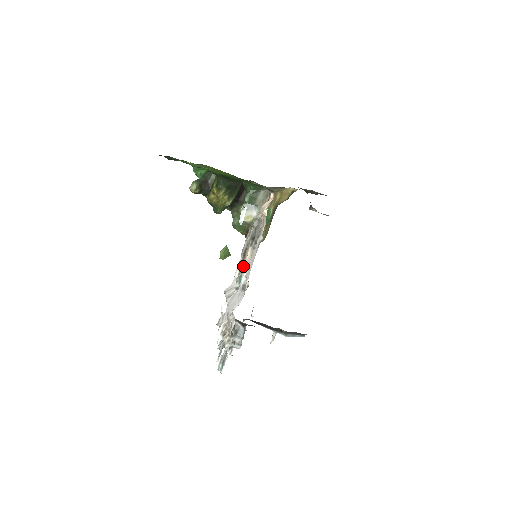
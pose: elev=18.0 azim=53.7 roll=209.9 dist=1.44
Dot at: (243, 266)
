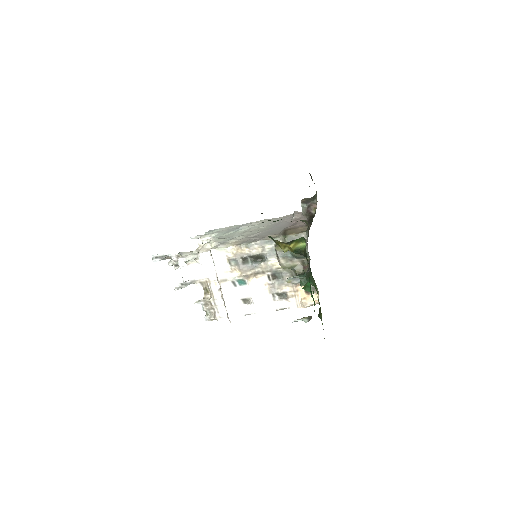
Dot at: (250, 277)
